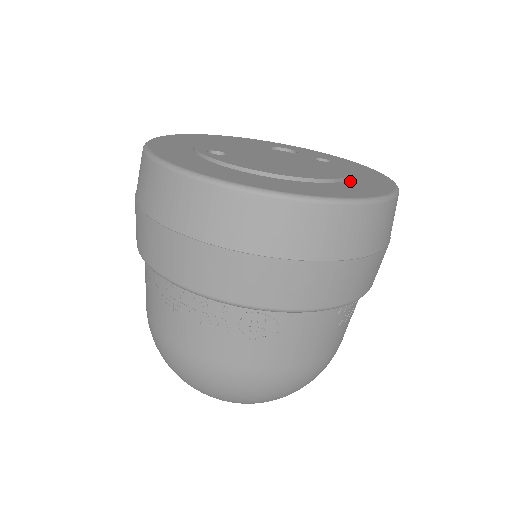
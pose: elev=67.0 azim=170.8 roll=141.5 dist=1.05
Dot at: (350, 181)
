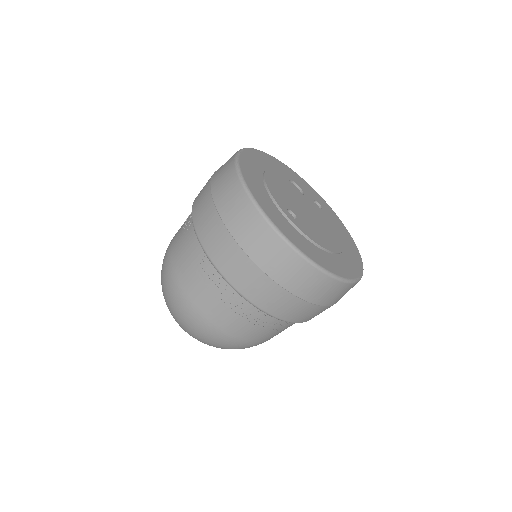
Dot at: occluded
